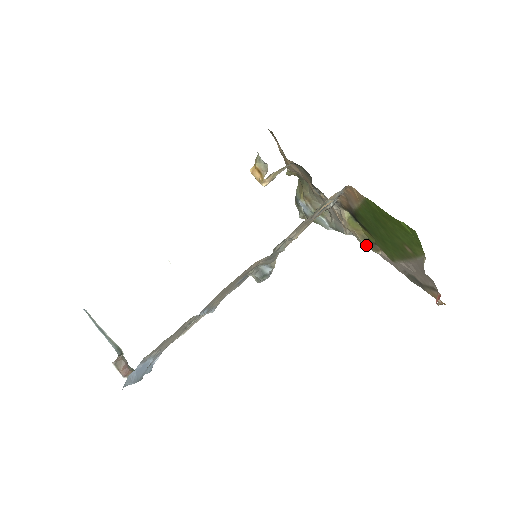
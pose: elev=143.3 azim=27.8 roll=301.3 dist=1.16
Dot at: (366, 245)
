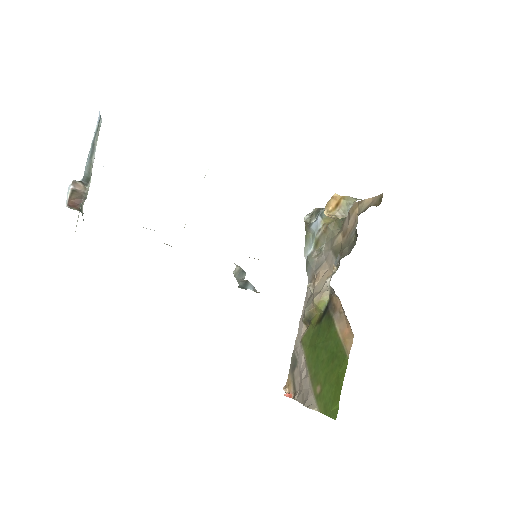
Dot at: (306, 315)
